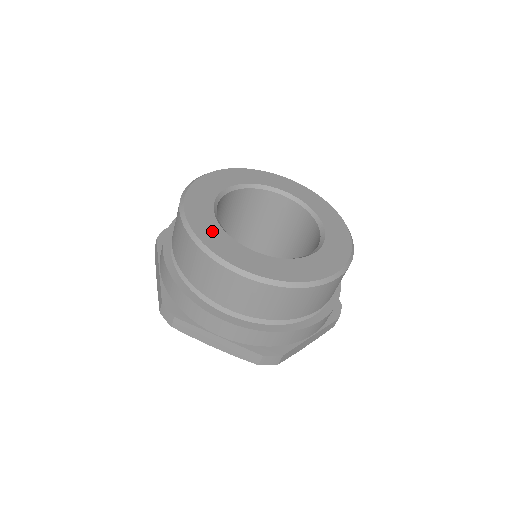
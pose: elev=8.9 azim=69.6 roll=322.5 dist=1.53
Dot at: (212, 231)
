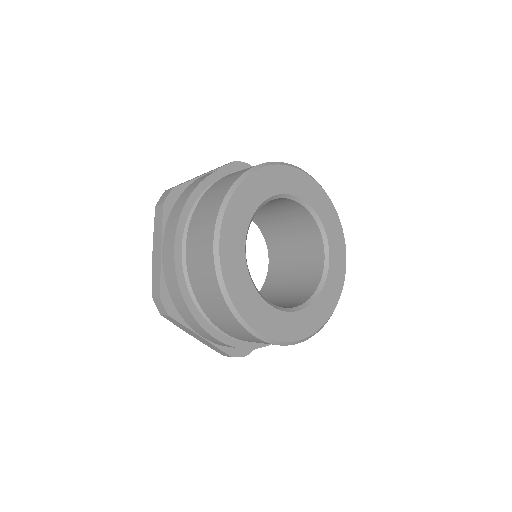
Dot at: (239, 277)
